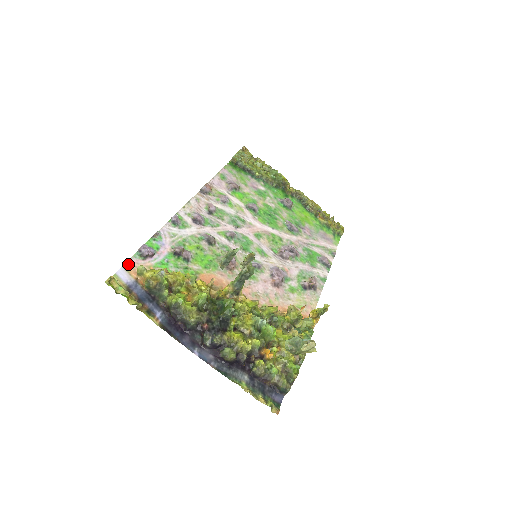
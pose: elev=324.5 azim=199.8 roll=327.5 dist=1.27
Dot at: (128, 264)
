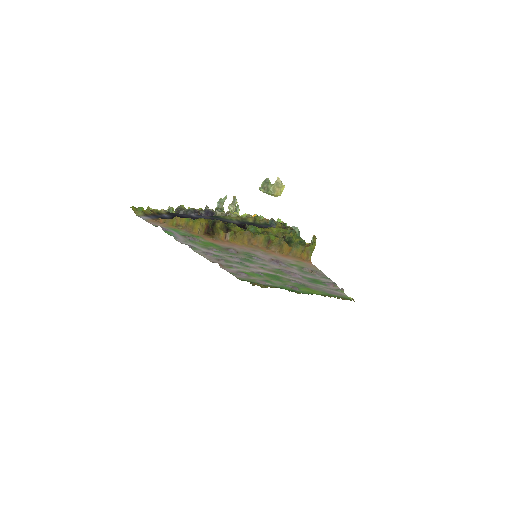
Dot at: (148, 222)
